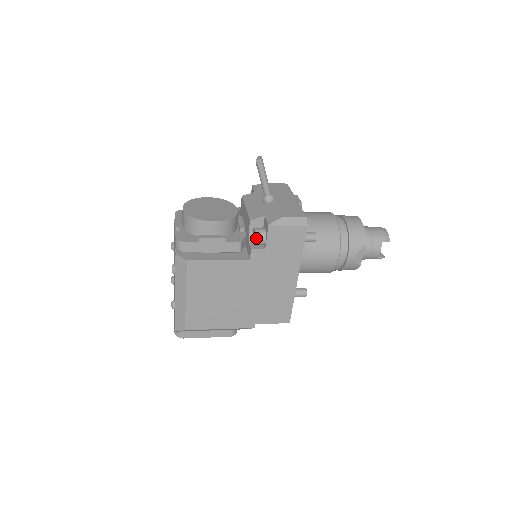
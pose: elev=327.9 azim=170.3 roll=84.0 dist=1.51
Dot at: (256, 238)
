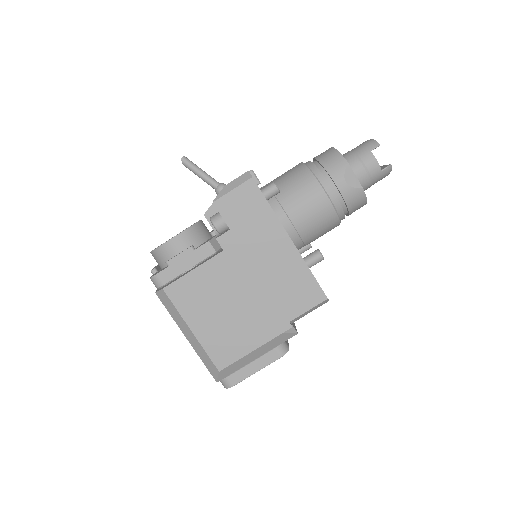
Dot at: (213, 224)
